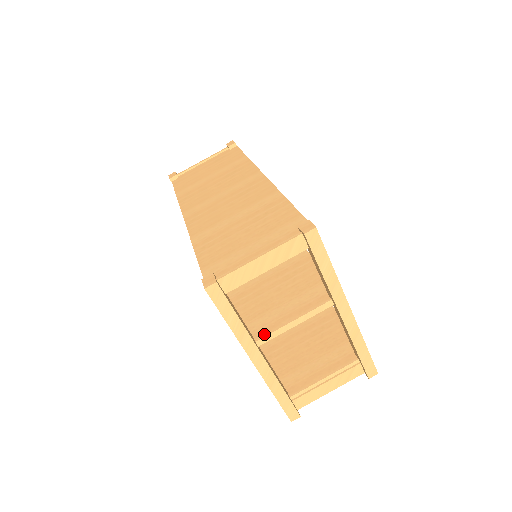
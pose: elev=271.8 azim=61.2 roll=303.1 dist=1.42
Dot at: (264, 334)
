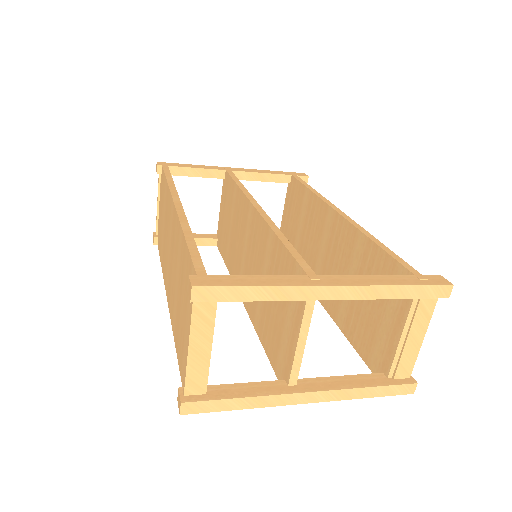
Dot at: (288, 372)
